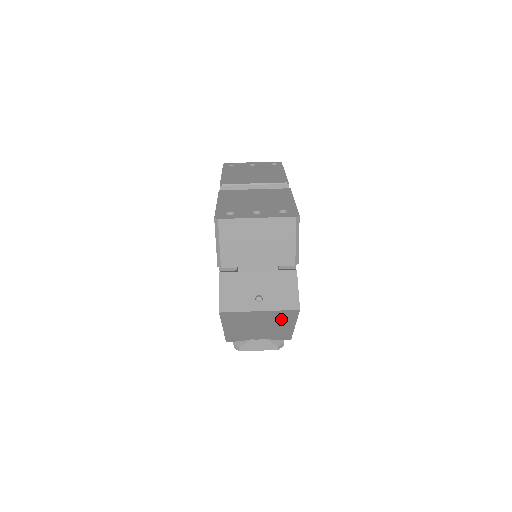
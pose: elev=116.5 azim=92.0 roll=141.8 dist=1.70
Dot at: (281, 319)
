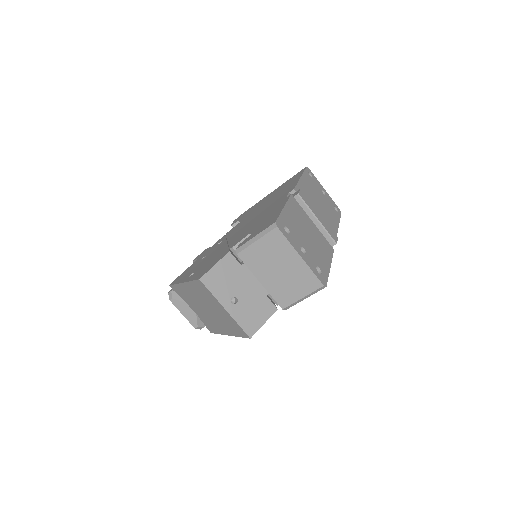
Dot at: (229, 325)
